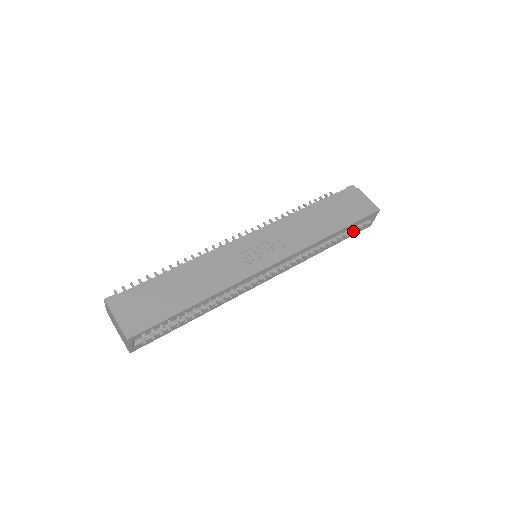
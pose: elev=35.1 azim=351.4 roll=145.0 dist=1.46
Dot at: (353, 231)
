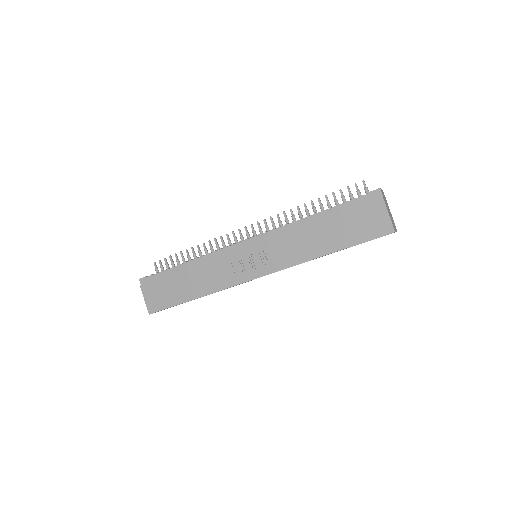
Dot at: occluded
